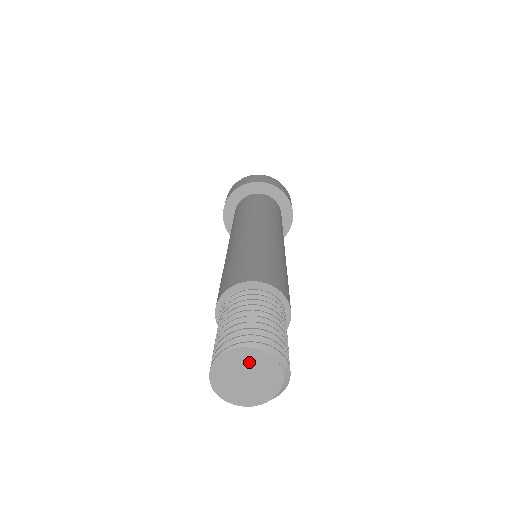
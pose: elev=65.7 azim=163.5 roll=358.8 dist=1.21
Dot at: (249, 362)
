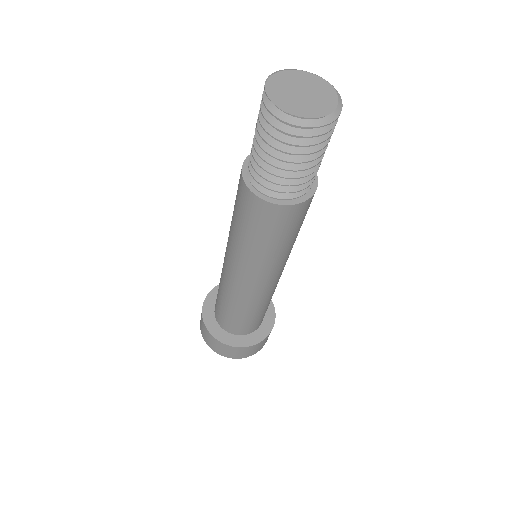
Dot at: (295, 81)
